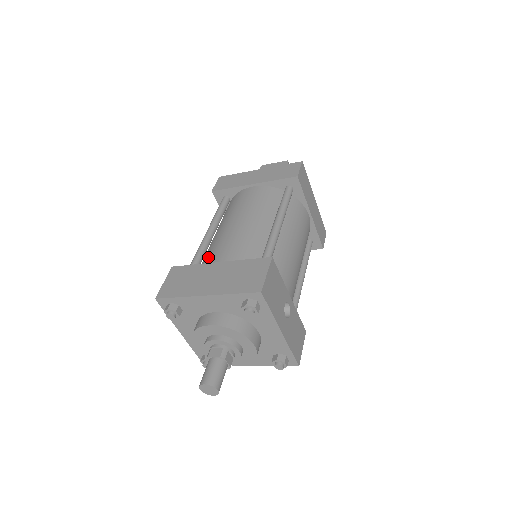
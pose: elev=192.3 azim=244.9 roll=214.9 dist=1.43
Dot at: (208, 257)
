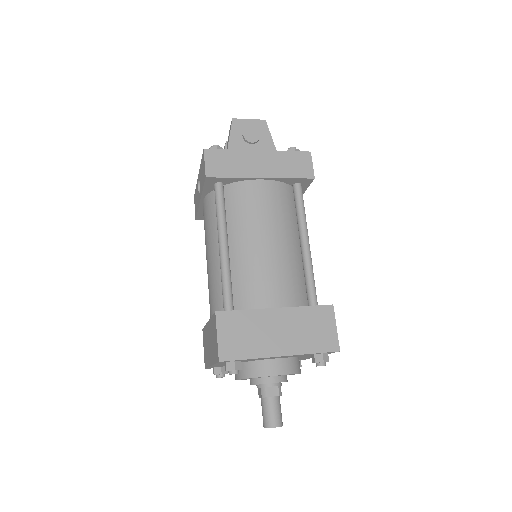
Dot at: (248, 292)
